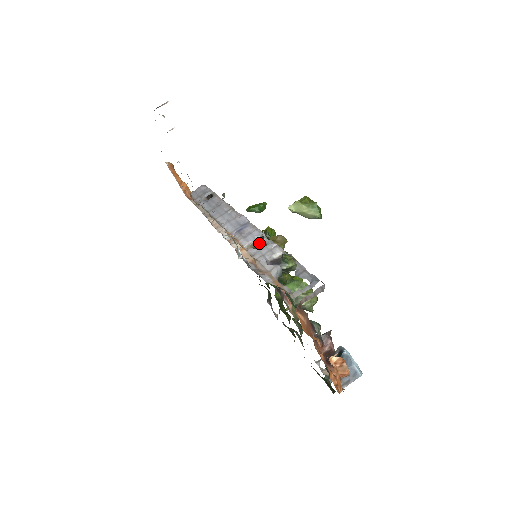
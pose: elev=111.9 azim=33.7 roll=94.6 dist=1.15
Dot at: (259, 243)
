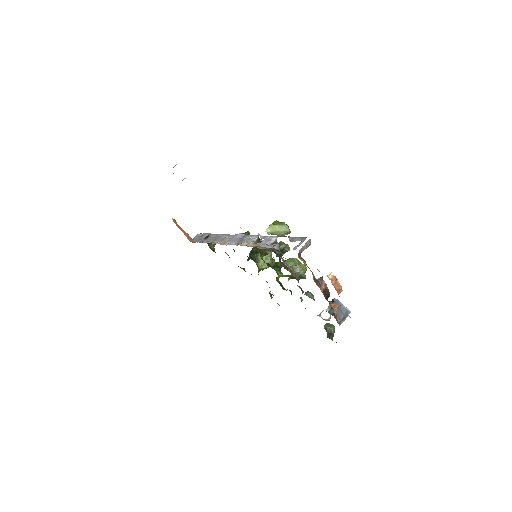
Dot at: occluded
